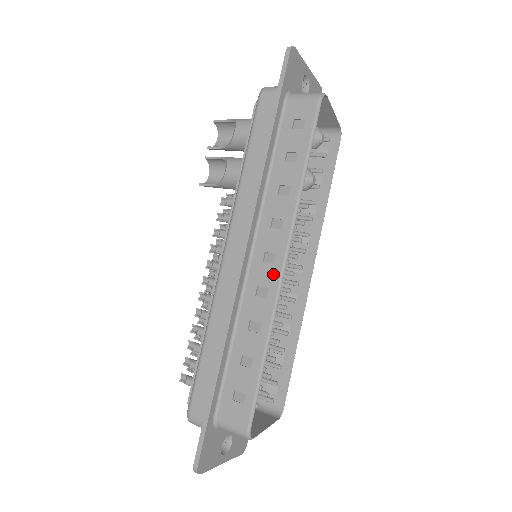
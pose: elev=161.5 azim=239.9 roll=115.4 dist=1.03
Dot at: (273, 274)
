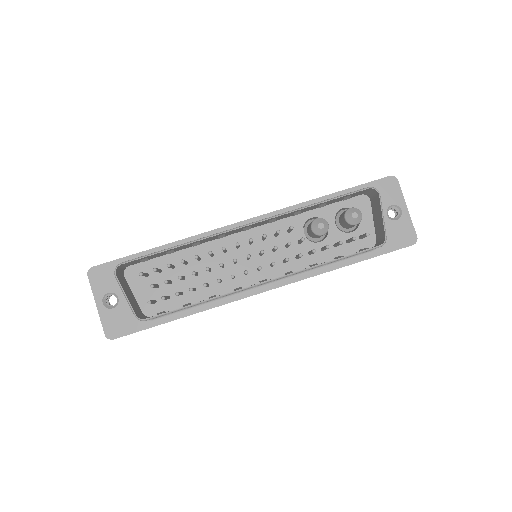
Dot at: occluded
